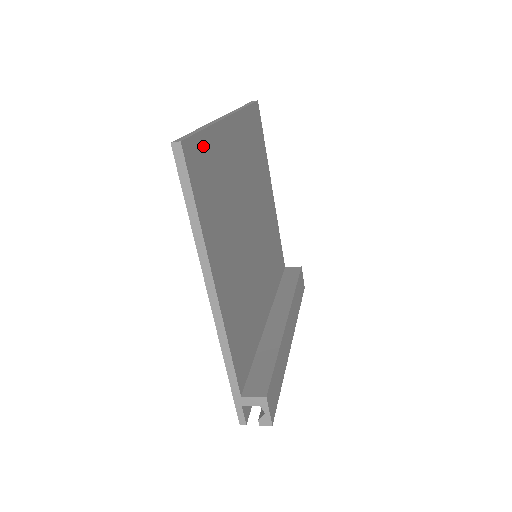
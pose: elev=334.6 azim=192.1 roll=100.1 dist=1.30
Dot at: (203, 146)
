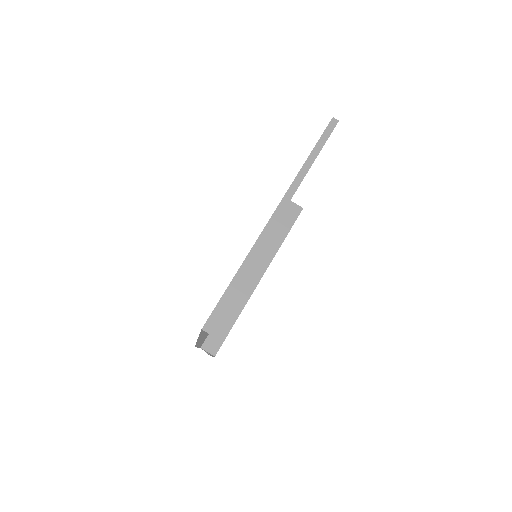
Dot at: occluded
